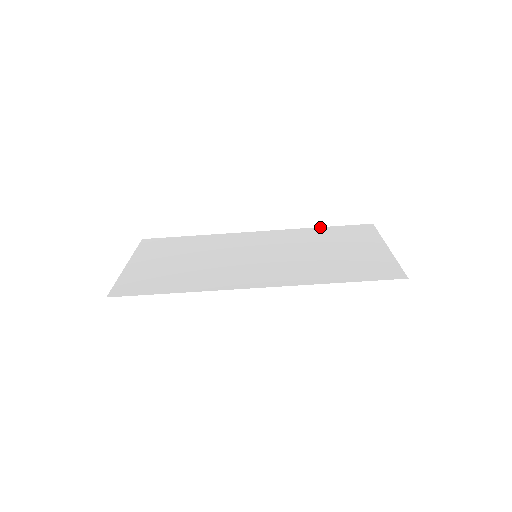
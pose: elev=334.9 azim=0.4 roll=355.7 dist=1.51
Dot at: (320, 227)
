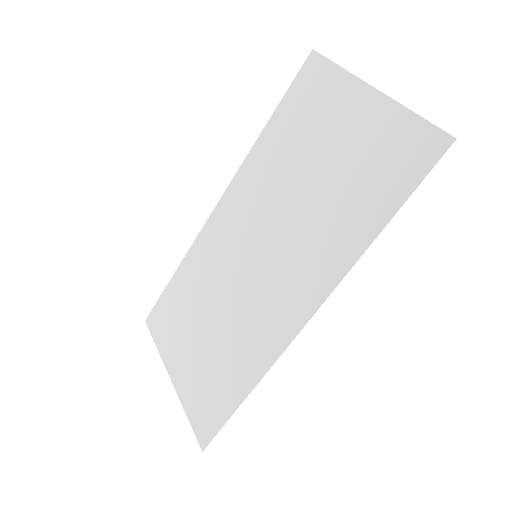
Dot at: (266, 125)
